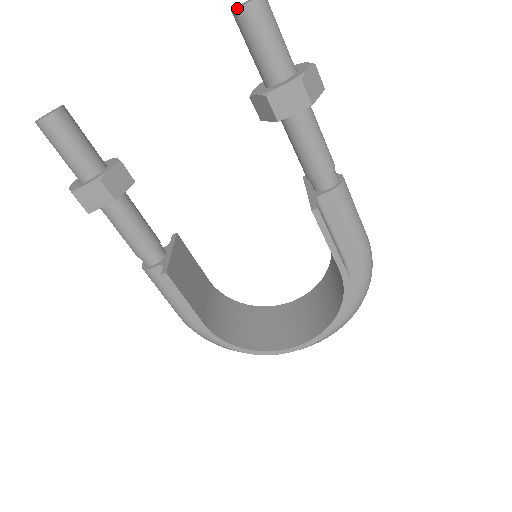
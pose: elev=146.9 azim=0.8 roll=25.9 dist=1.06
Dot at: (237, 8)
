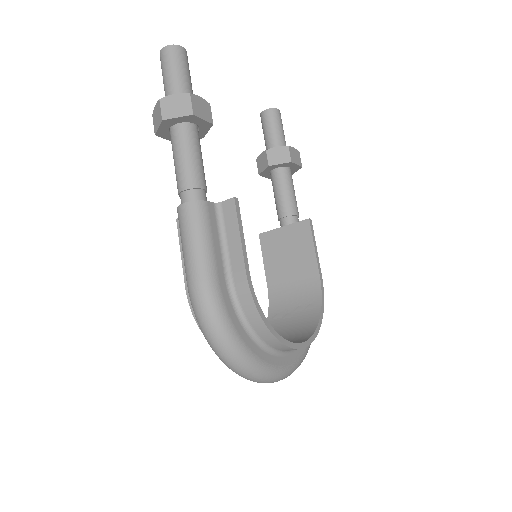
Dot at: (274, 108)
